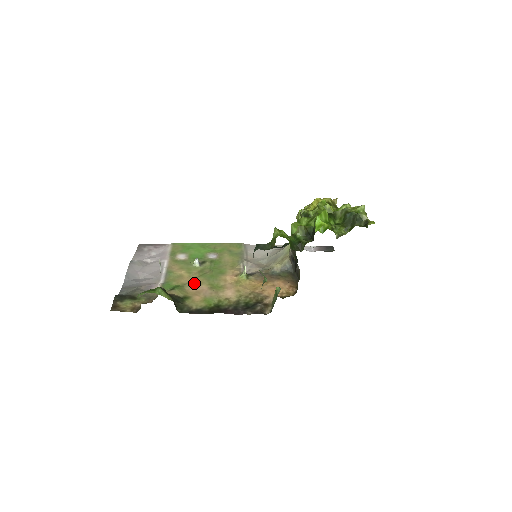
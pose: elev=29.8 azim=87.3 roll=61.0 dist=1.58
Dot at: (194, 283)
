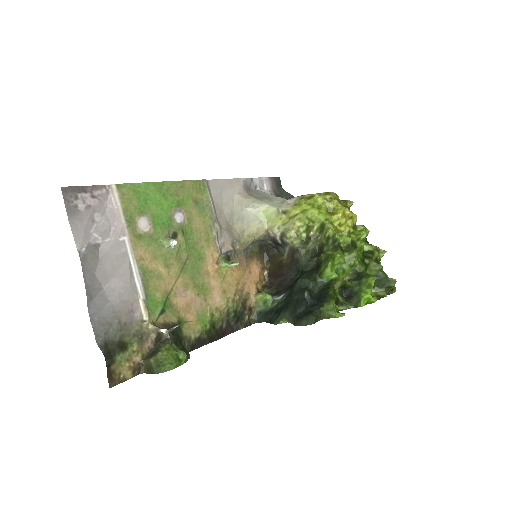
Dot at: (179, 289)
